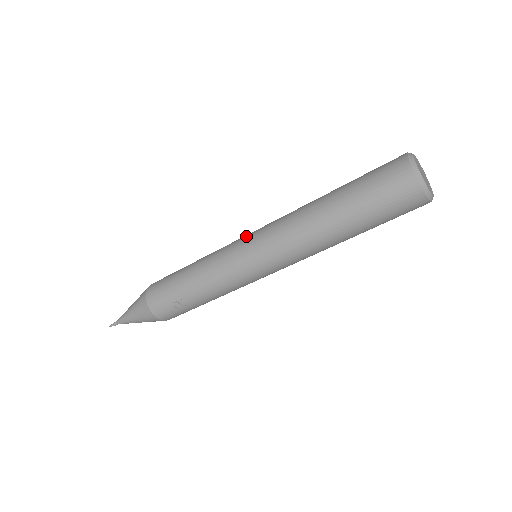
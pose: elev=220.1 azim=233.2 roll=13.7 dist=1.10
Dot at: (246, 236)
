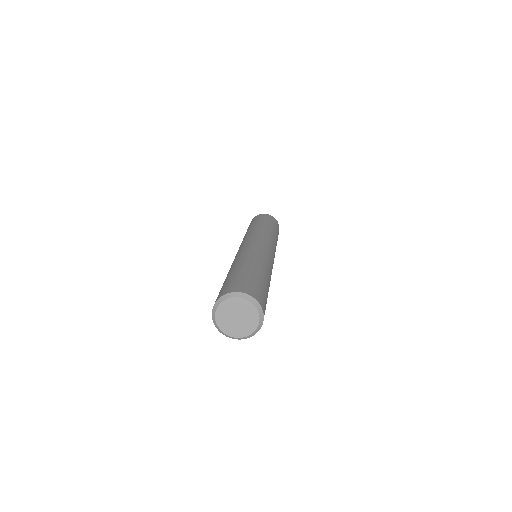
Dot at: (241, 245)
